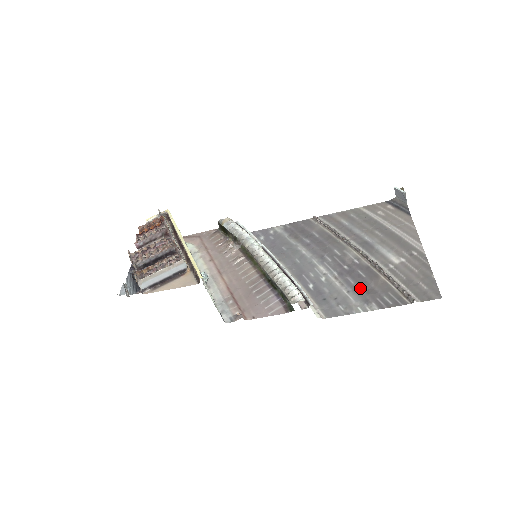
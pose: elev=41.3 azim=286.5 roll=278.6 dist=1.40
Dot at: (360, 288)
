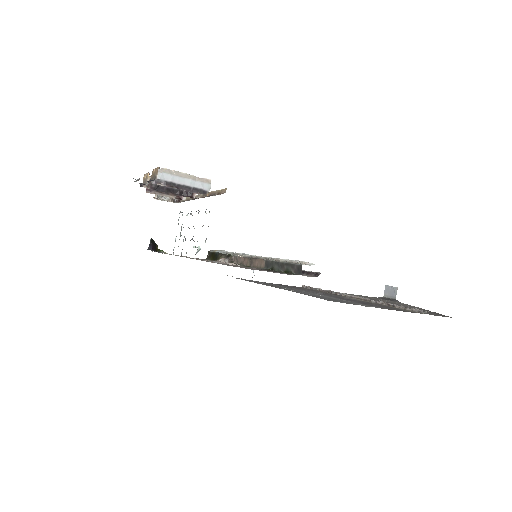
Dot at: (364, 303)
